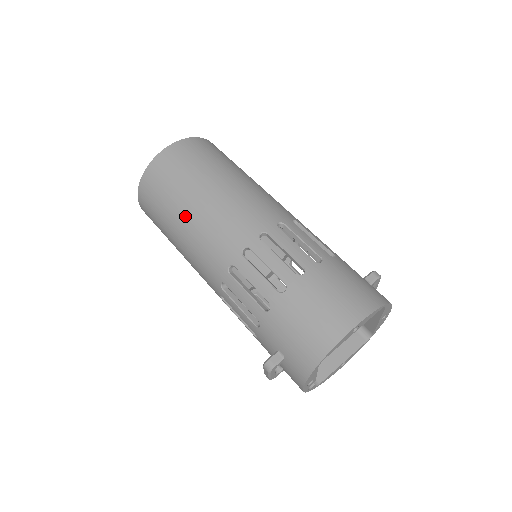
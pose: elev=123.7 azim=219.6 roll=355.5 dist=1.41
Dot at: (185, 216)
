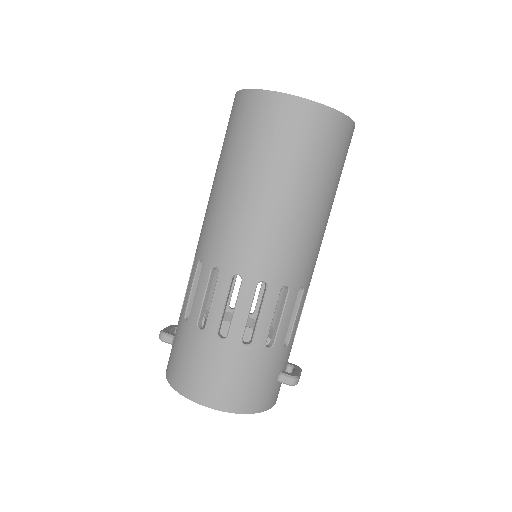
Dot at: (223, 179)
